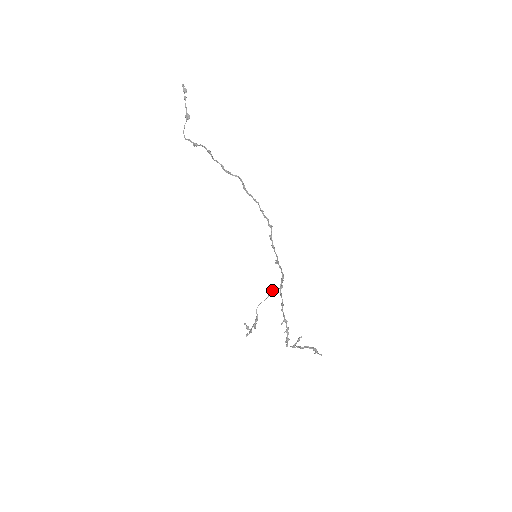
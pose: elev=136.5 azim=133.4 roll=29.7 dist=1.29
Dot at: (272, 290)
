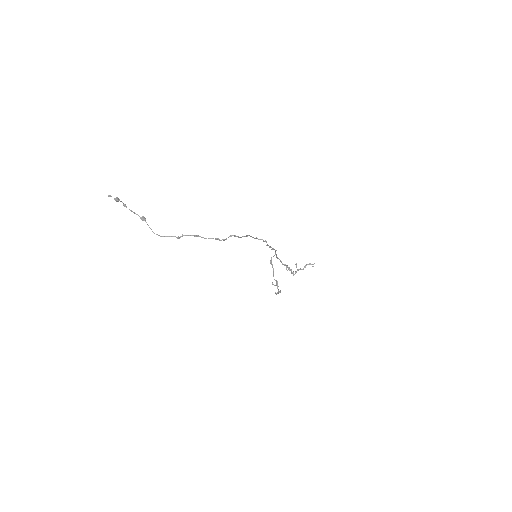
Dot at: (271, 260)
